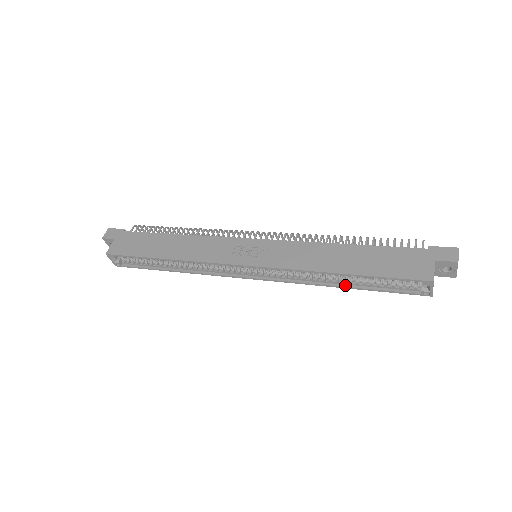
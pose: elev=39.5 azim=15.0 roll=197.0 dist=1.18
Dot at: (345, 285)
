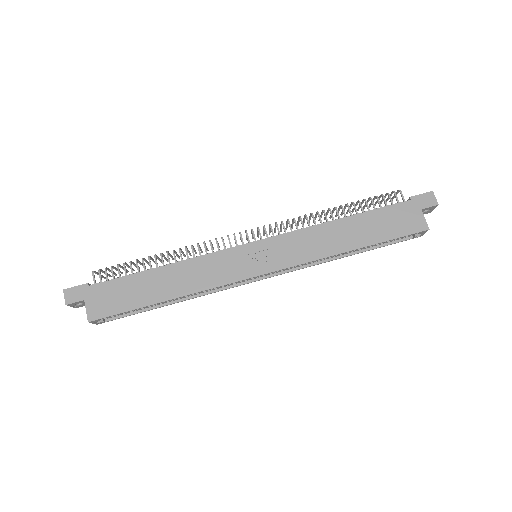
Dot at: (351, 253)
